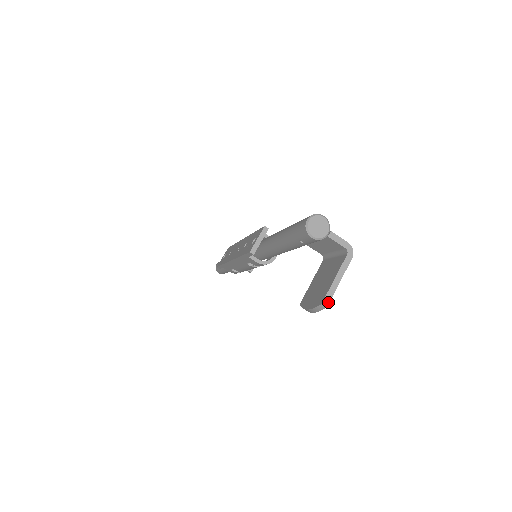
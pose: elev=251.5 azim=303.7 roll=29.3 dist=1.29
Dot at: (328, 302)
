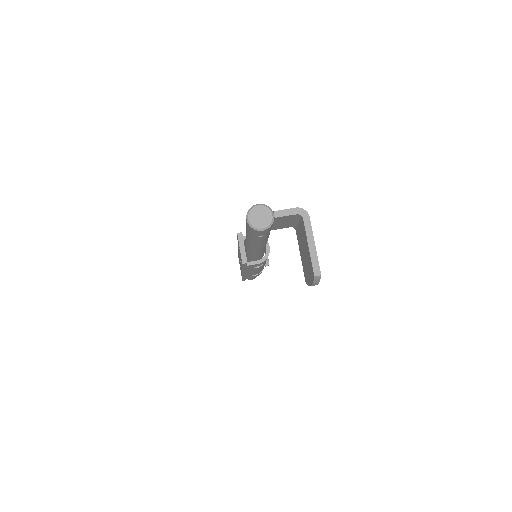
Dot at: (319, 270)
